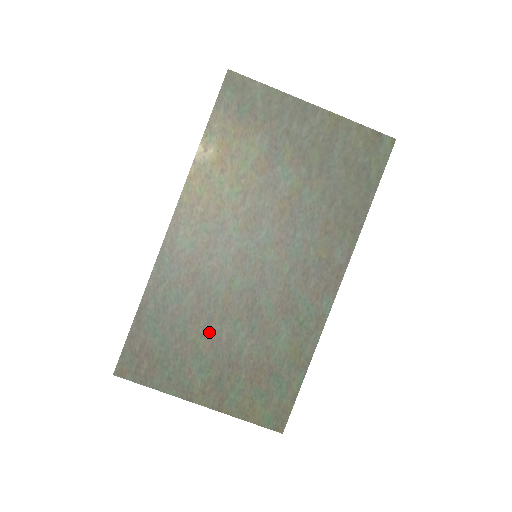
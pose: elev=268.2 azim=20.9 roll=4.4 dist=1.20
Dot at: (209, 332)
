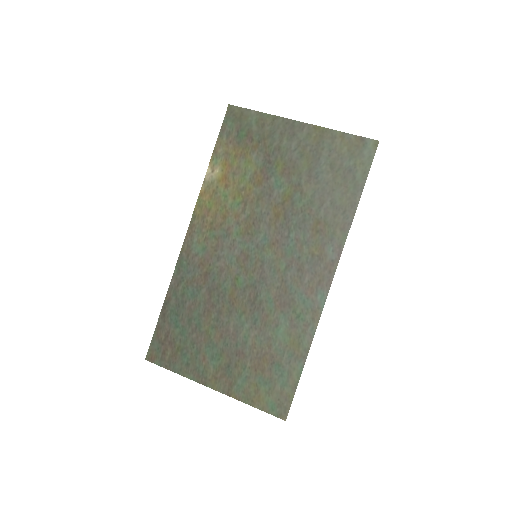
Dot at: (219, 324)
